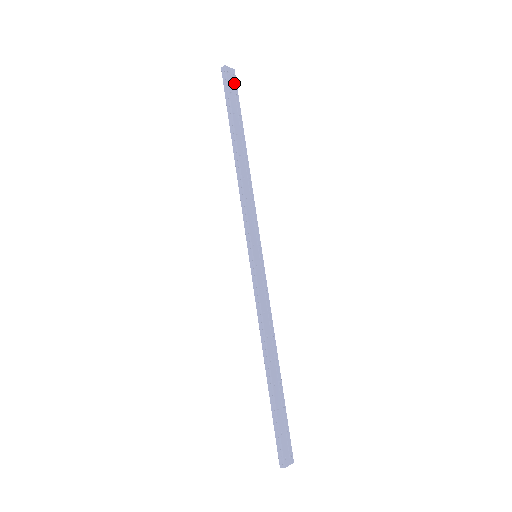
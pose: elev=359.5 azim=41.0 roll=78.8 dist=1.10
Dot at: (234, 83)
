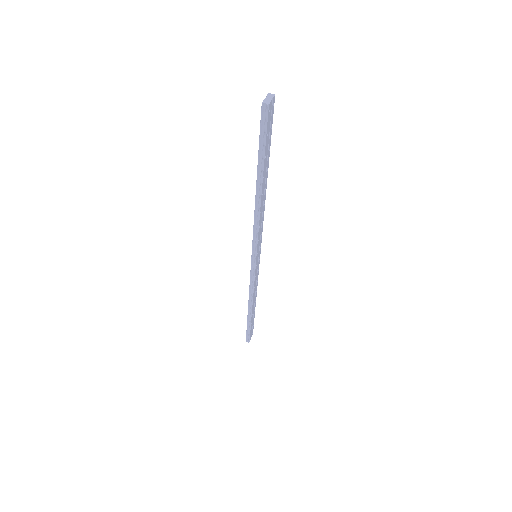
Dot at: (271, 116)
